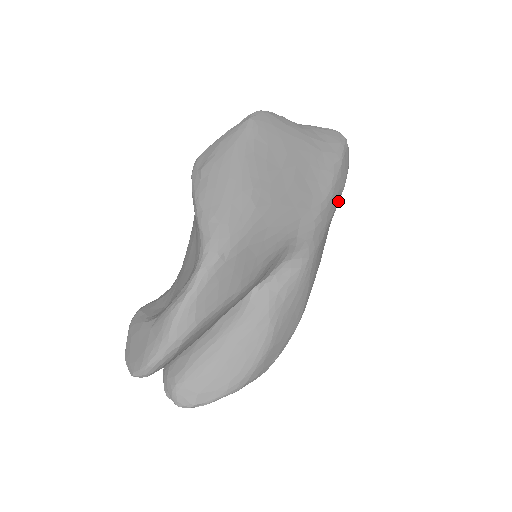
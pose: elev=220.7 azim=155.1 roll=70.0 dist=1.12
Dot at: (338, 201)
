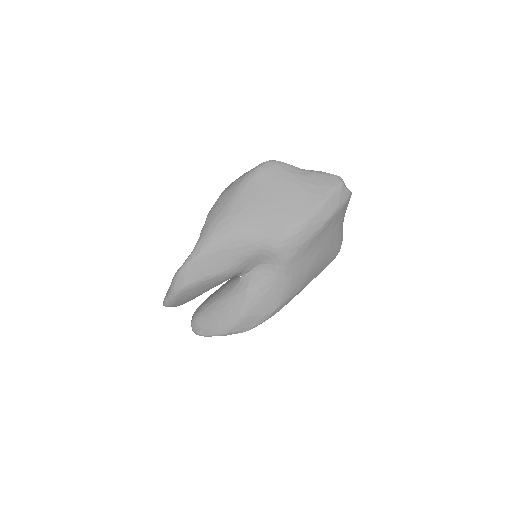
Dot at: (318, 230)
